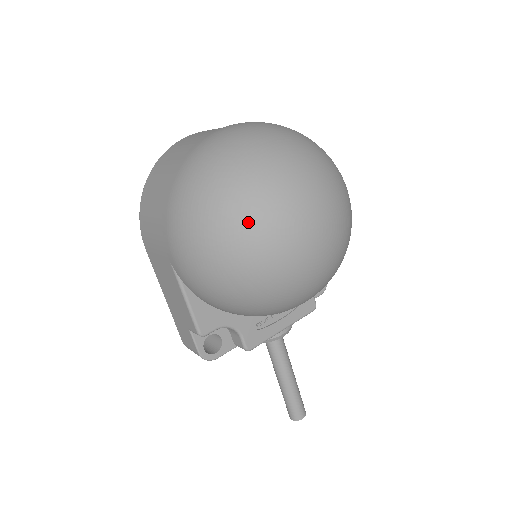
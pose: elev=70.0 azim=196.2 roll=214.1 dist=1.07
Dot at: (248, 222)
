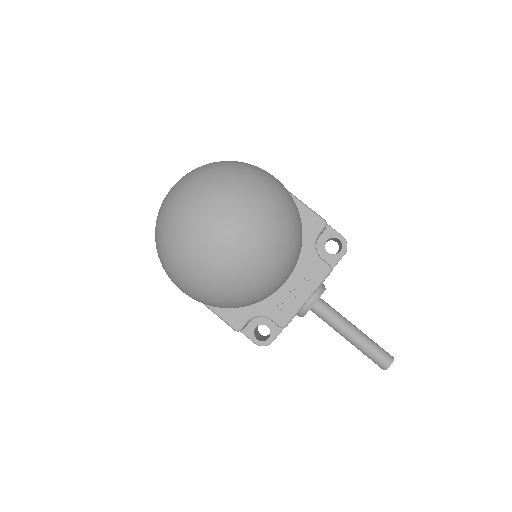
Dot at: (174, 250)
